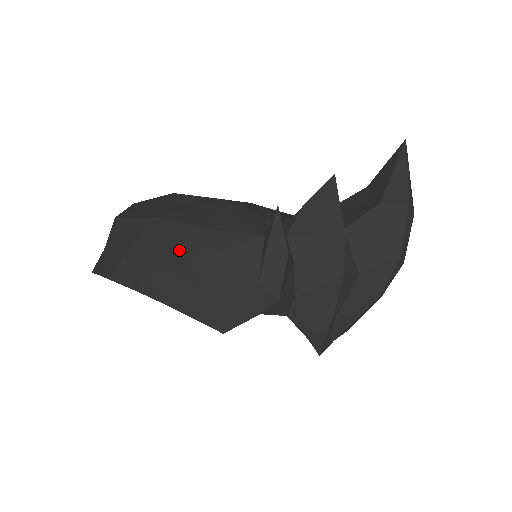
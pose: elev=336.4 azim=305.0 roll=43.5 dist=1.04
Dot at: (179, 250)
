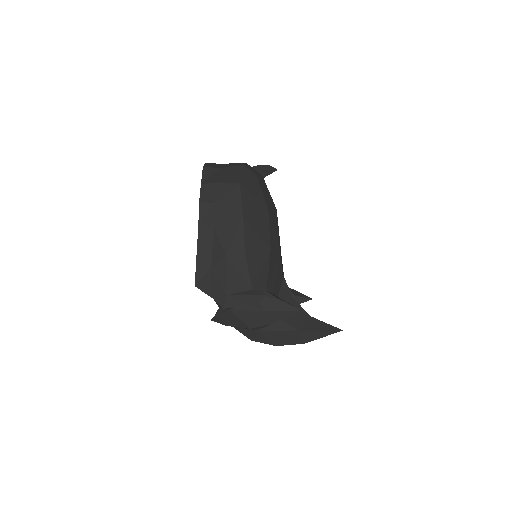
Dot at: (228, 245)
